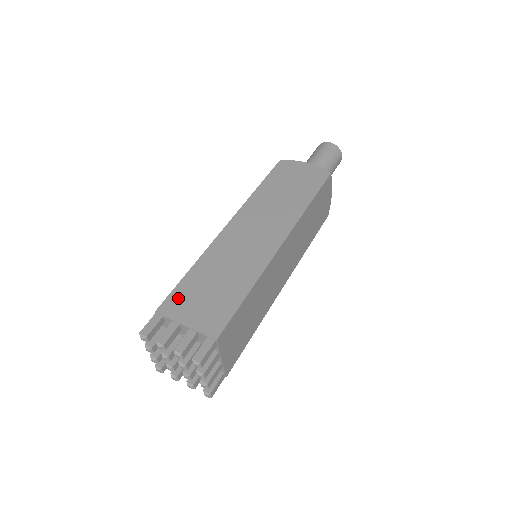
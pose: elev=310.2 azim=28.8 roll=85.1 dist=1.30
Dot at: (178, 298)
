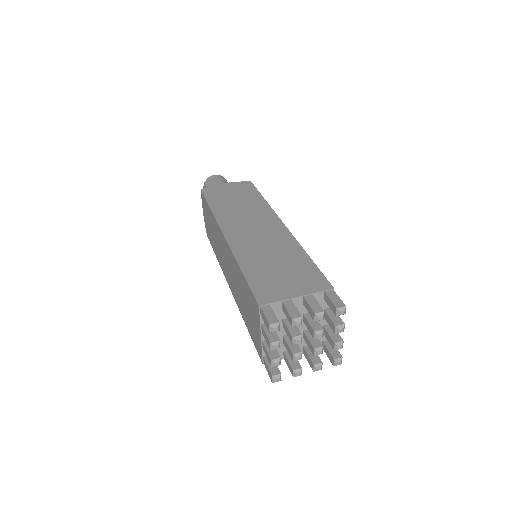
Dot at: (263, 288)
